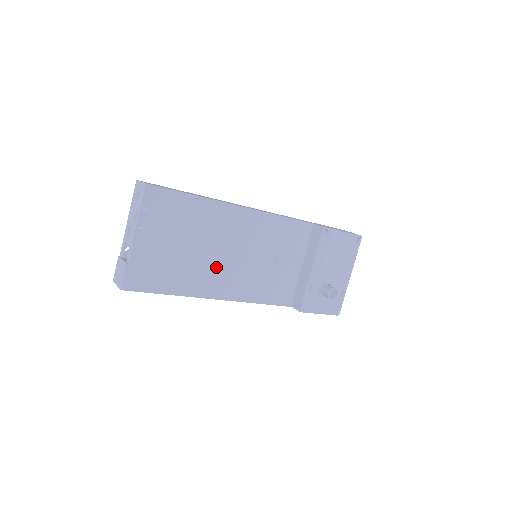
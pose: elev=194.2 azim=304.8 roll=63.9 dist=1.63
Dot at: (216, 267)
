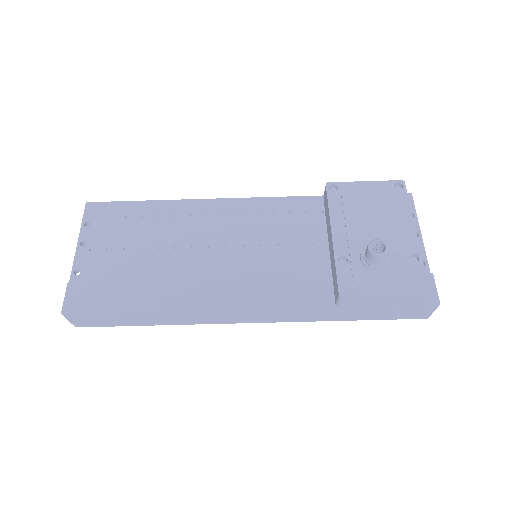
Dot at: (188, 269)
